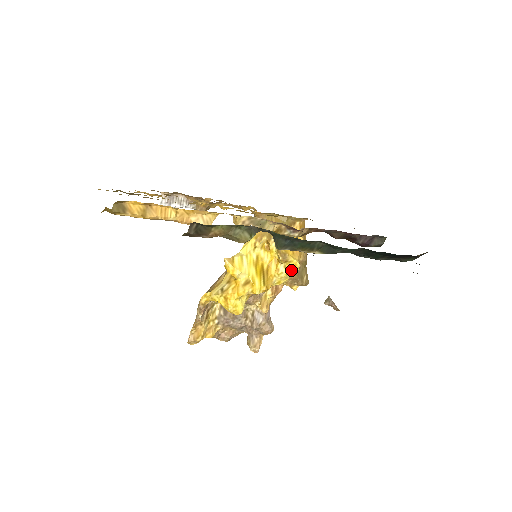
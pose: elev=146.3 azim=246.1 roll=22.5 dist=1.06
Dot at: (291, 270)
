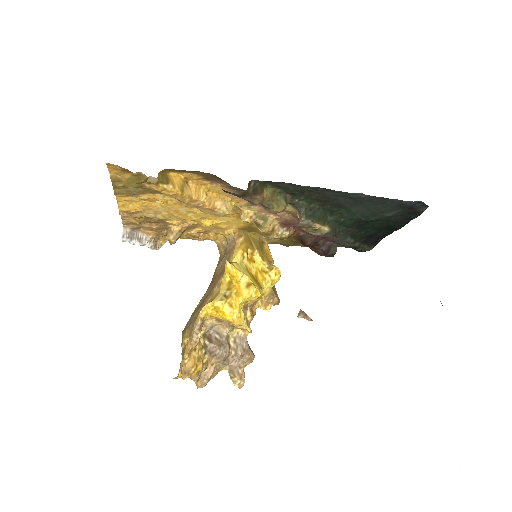
Dot at: (276, 278)
